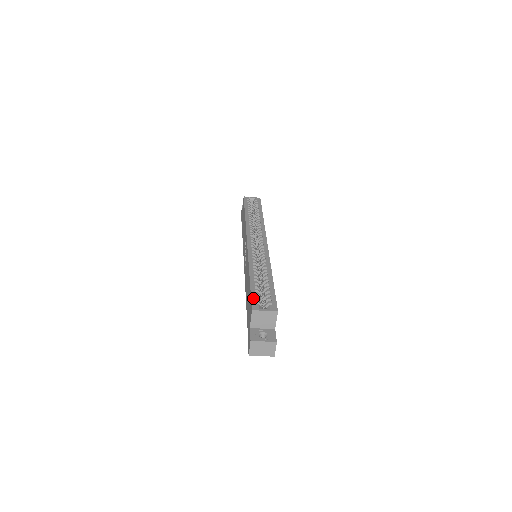
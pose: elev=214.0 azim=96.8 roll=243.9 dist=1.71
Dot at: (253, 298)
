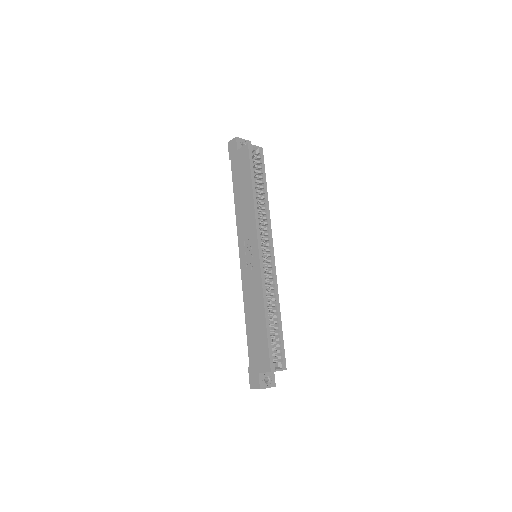
Dot at: (271, 355)
